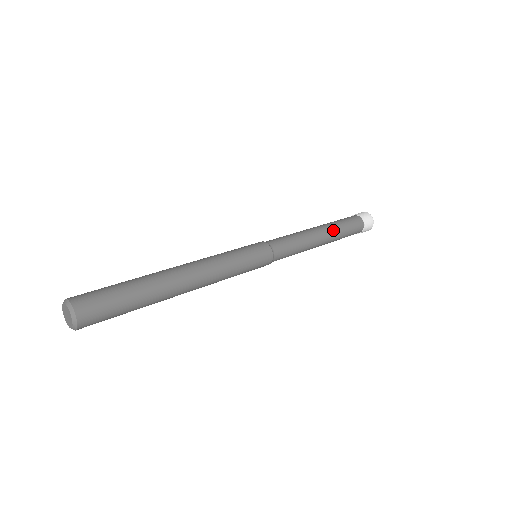
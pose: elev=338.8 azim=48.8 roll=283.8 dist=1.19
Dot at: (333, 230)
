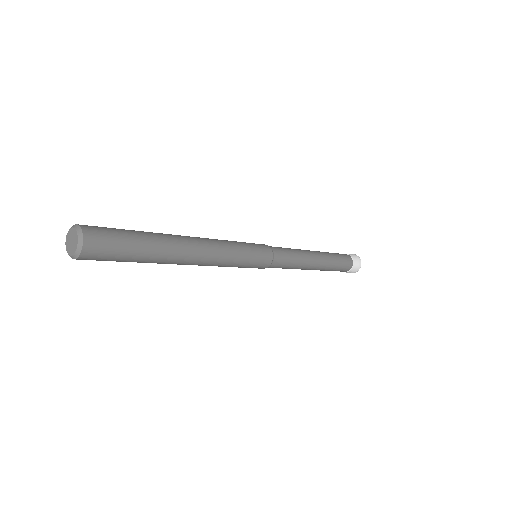
Dot at: (327, 262)
